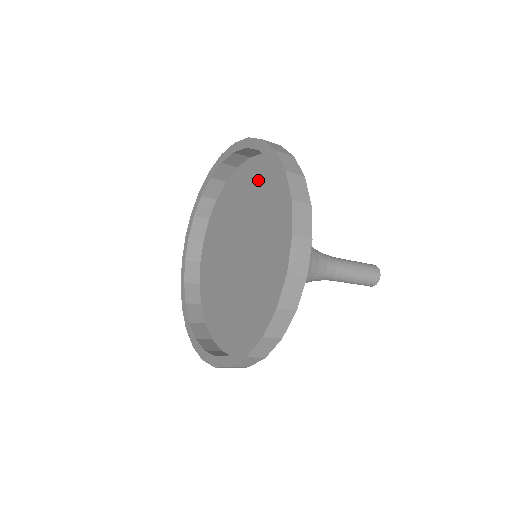
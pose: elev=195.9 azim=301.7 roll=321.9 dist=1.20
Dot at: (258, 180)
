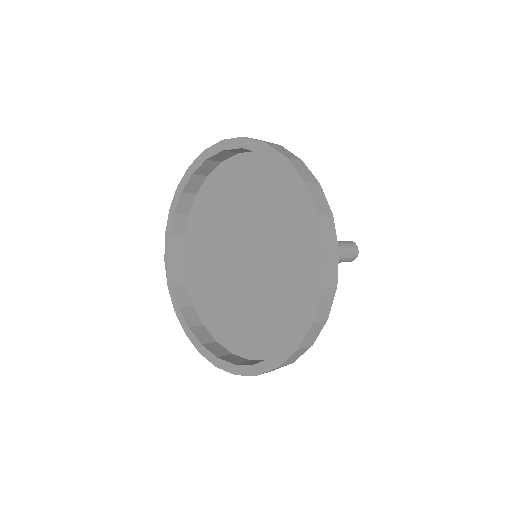
Dot at: (281, 196)
